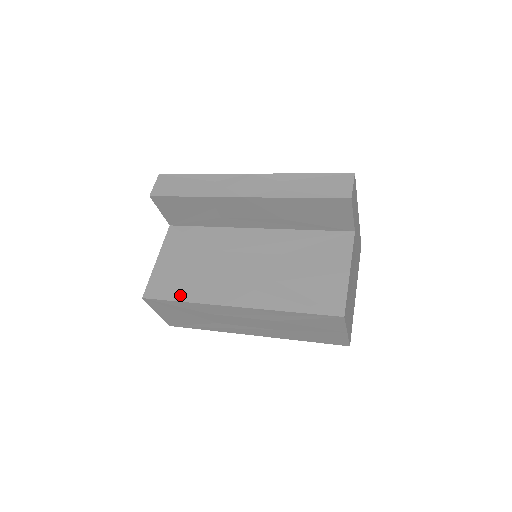
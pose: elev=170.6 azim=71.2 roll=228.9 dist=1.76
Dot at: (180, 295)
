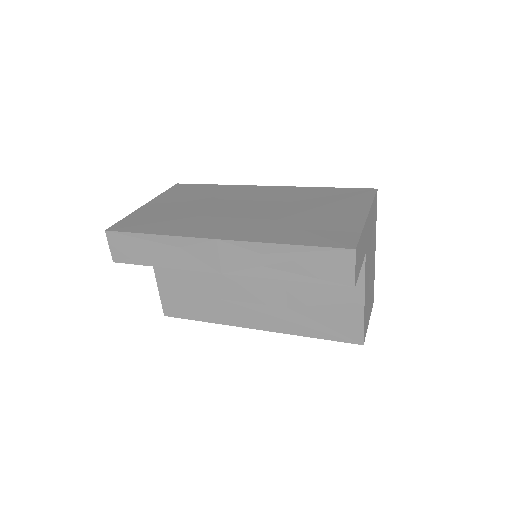
Dot at: (198, 316)
